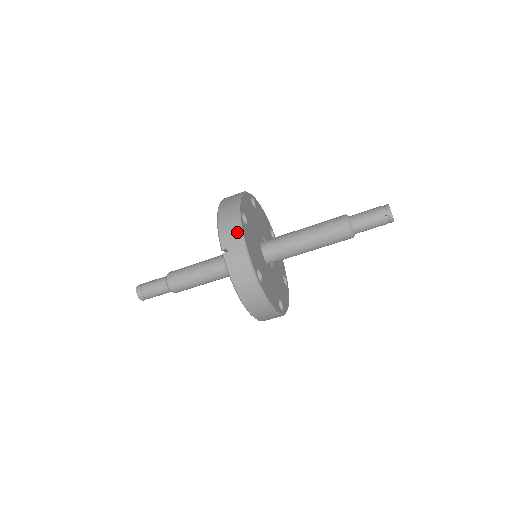
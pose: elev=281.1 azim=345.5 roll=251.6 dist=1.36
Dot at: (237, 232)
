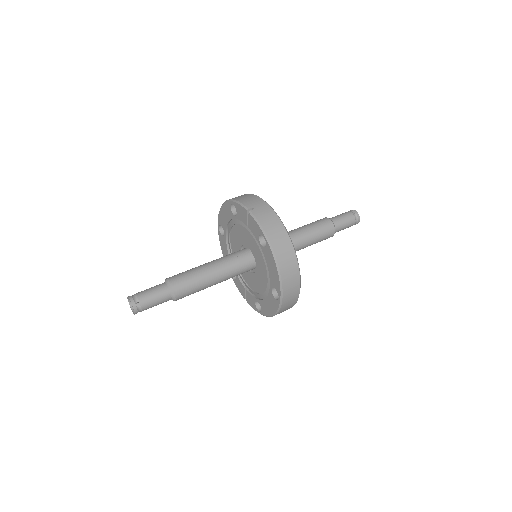
Dot at: (257, 198)
